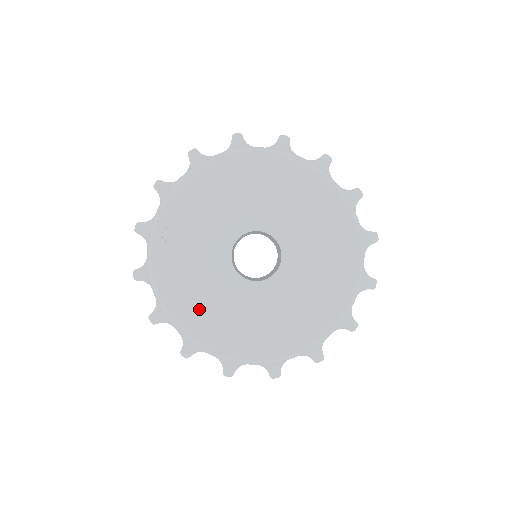
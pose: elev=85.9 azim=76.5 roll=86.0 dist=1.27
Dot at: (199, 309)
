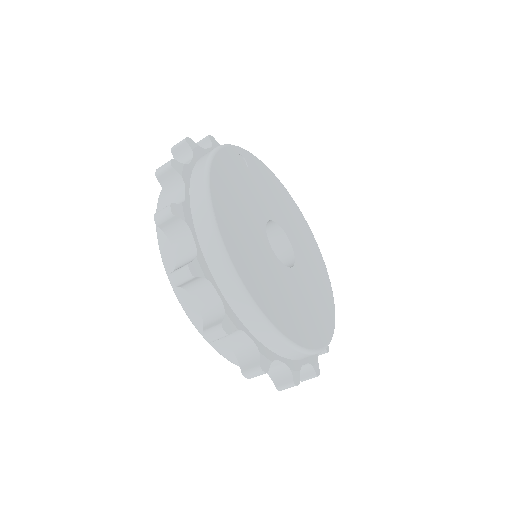
Dot at: (231, 203)
